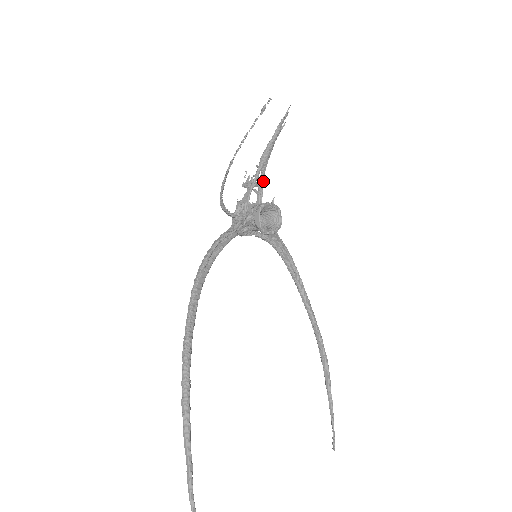
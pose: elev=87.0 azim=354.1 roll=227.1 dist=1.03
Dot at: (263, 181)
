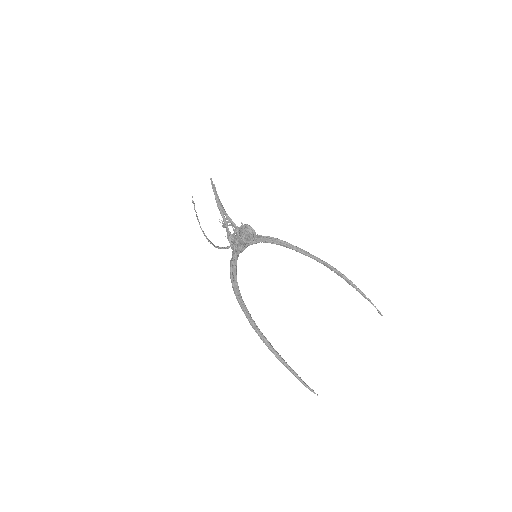
Dot at: (229, 218)
